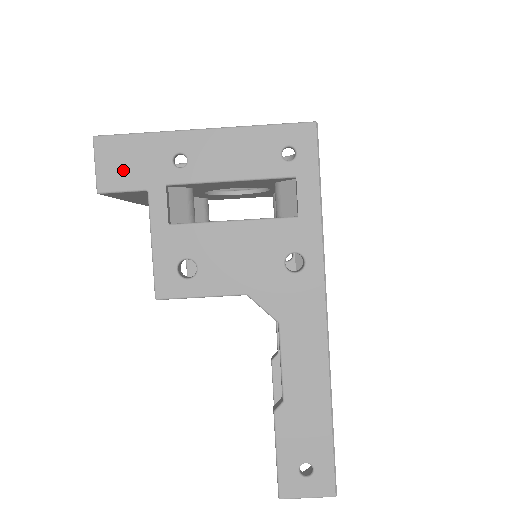
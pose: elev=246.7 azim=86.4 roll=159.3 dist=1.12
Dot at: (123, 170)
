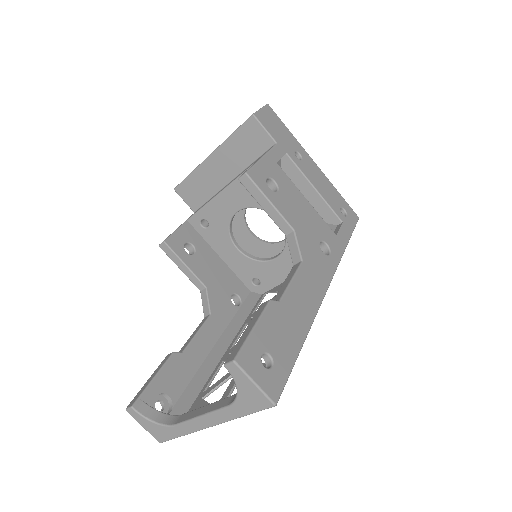
Dot at: (272, 125)
